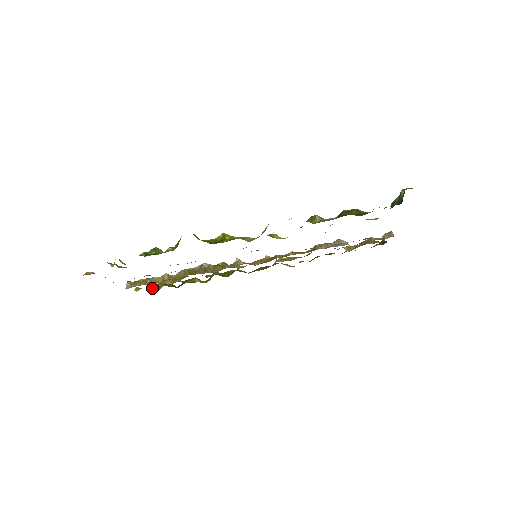
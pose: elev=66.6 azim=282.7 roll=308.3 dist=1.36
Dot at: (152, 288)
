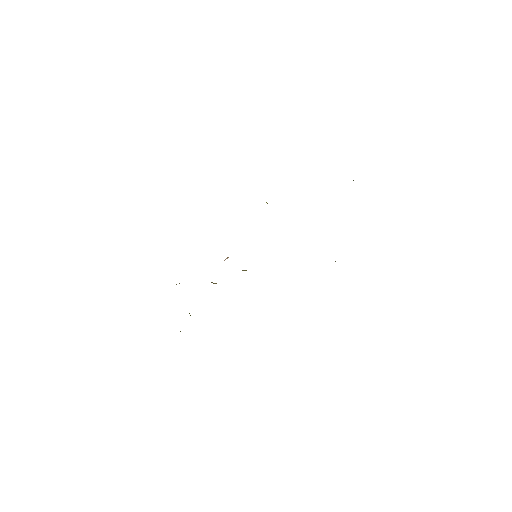
Dot at: occluded
